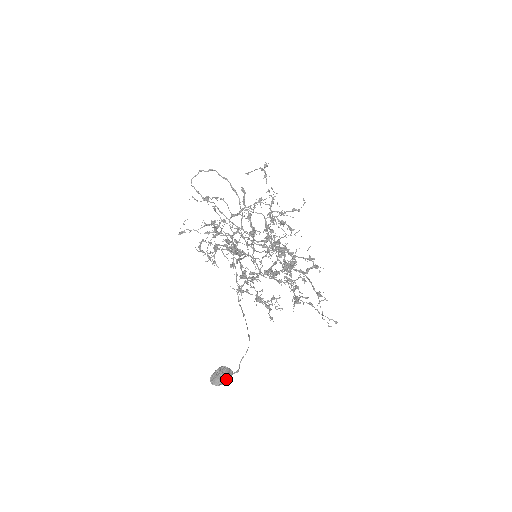
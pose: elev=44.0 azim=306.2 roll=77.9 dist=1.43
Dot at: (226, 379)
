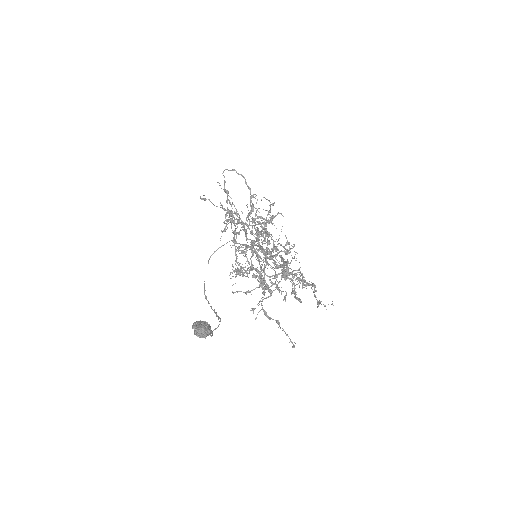
Dot at: (208, 333)
